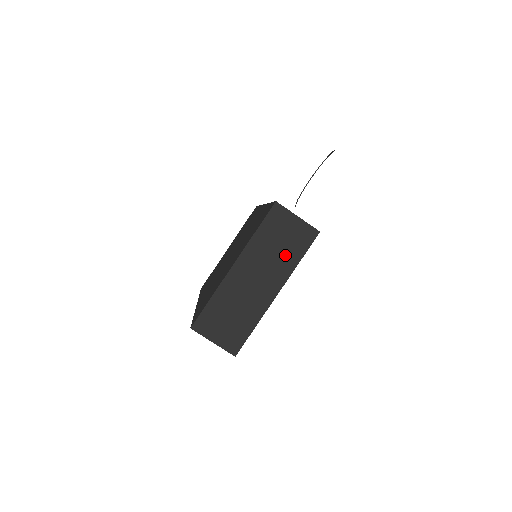
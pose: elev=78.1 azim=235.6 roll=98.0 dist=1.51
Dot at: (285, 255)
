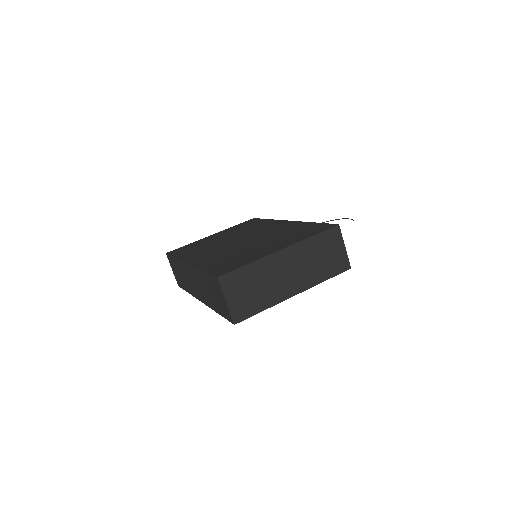
Dot at: (320, 268)
